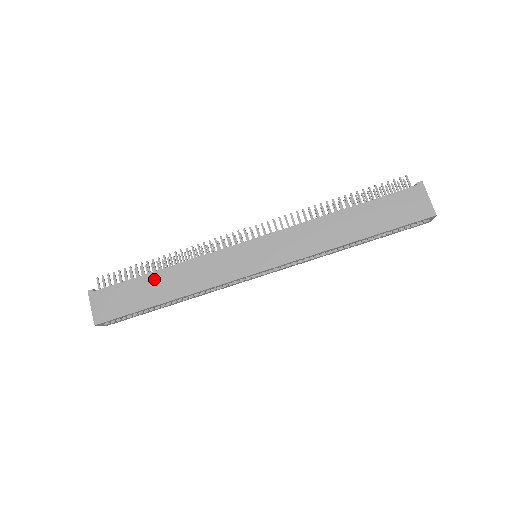
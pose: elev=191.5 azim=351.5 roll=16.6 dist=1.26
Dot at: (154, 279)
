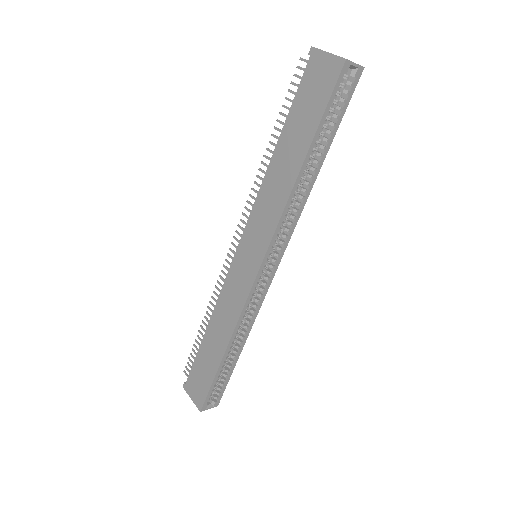
Dot at: (207, 342)
